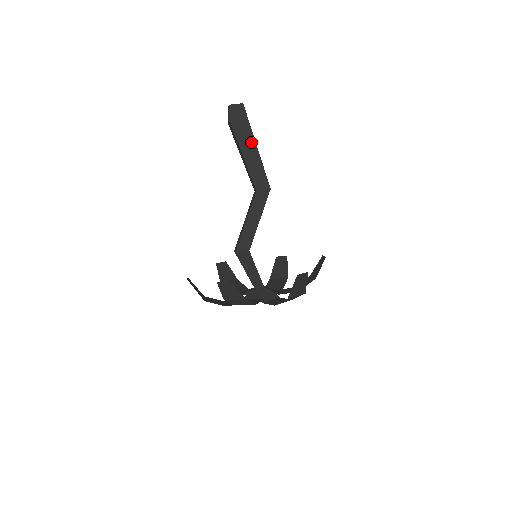
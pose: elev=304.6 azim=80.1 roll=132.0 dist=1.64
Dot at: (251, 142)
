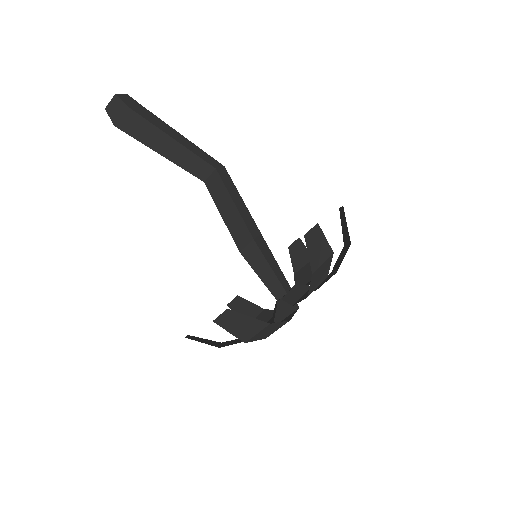
Dot at: (168, 127)
